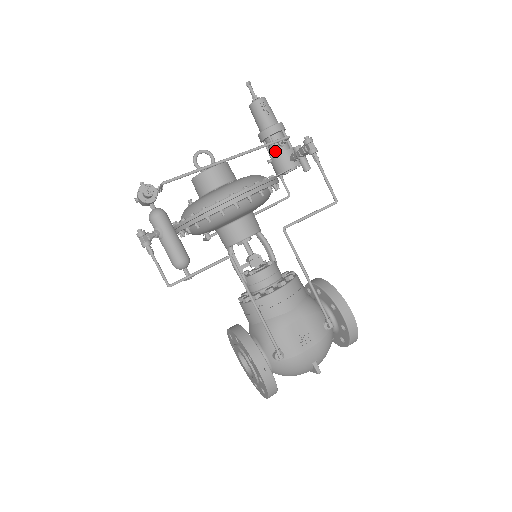
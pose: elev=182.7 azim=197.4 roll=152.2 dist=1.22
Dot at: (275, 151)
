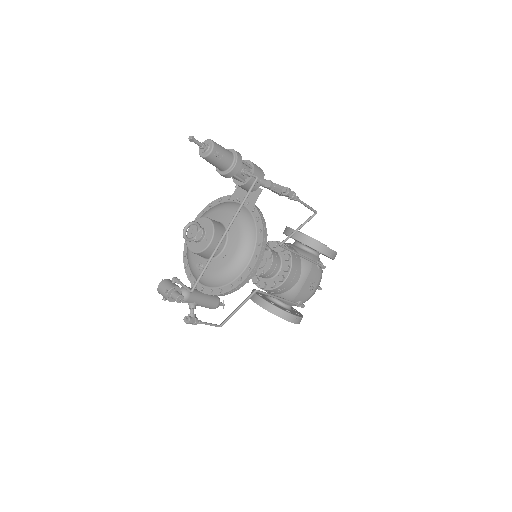
Dot at: (242, 182)
